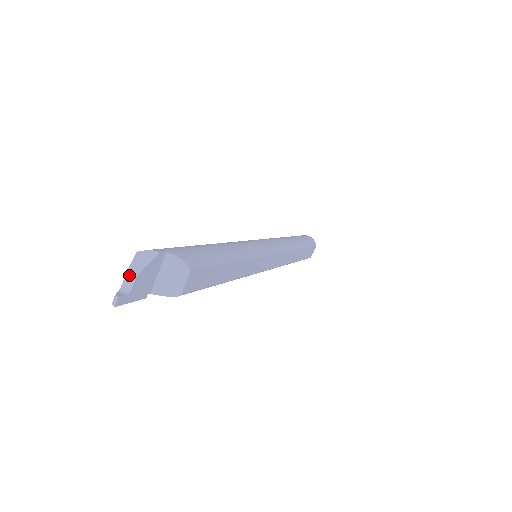
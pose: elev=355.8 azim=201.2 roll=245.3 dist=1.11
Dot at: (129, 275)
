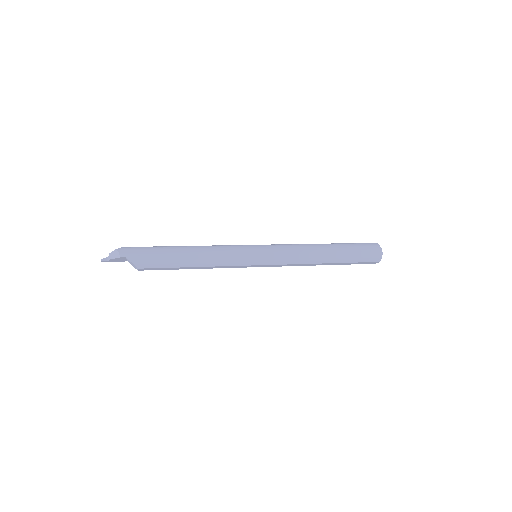
Dot at: (109, 256)
